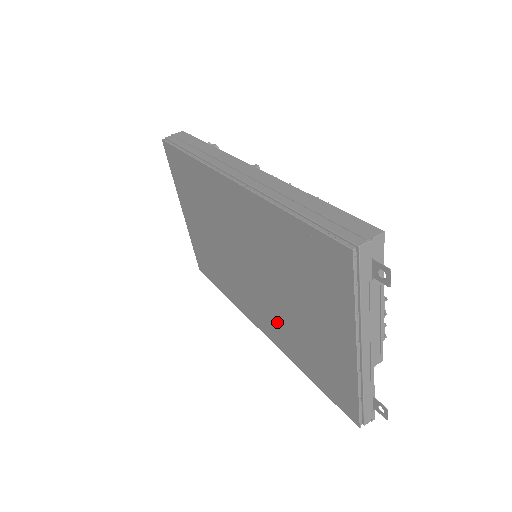
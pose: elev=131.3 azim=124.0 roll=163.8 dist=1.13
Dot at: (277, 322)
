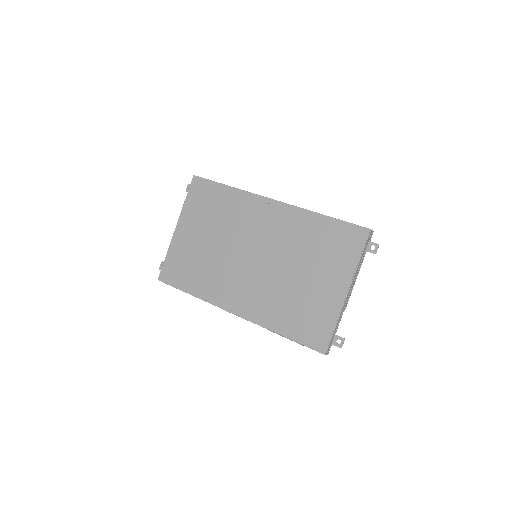
Dot at: (265, 297)
